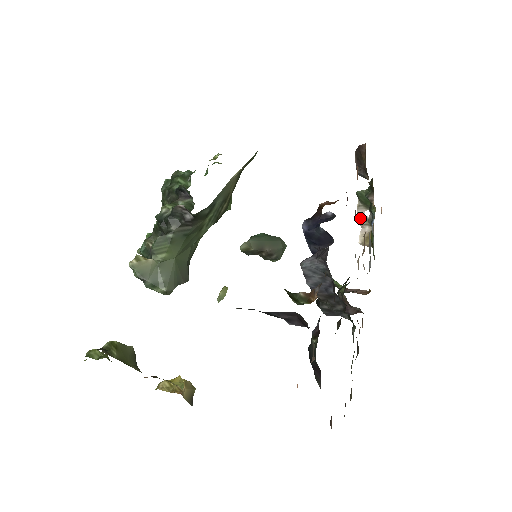
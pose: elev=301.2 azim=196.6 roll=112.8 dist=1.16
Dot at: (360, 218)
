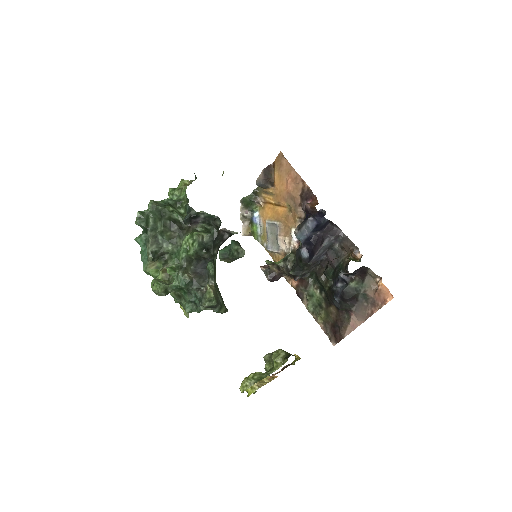
Dot at: (243, 217)
